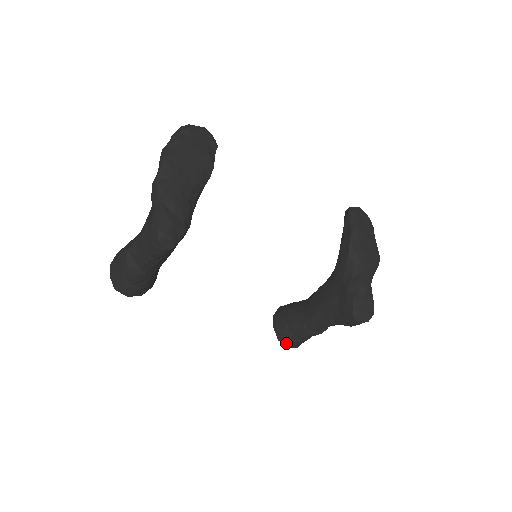
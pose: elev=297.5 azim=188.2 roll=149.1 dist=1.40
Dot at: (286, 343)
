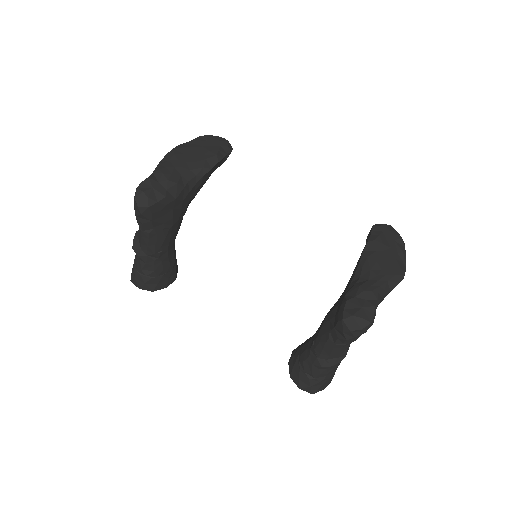
Dot at: (297, 381)
